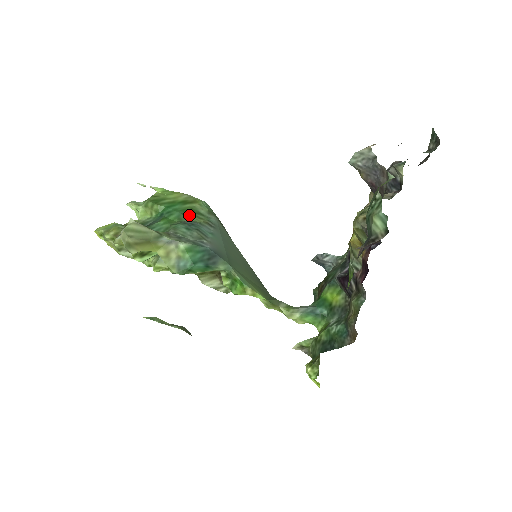
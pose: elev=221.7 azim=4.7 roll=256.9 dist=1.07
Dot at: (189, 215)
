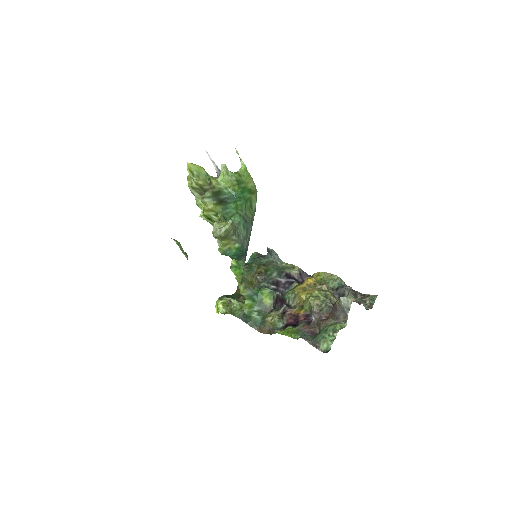
Dot at: (247, 206)
